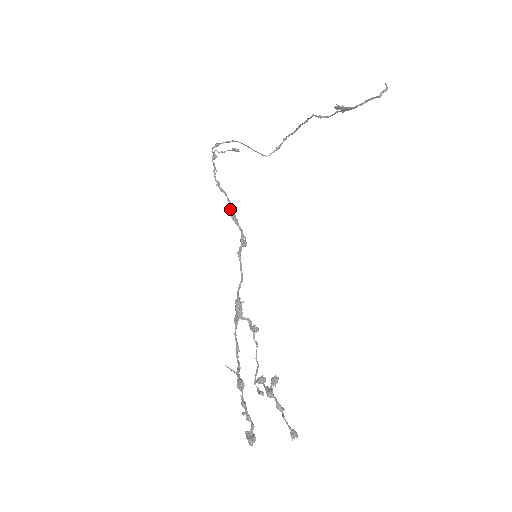
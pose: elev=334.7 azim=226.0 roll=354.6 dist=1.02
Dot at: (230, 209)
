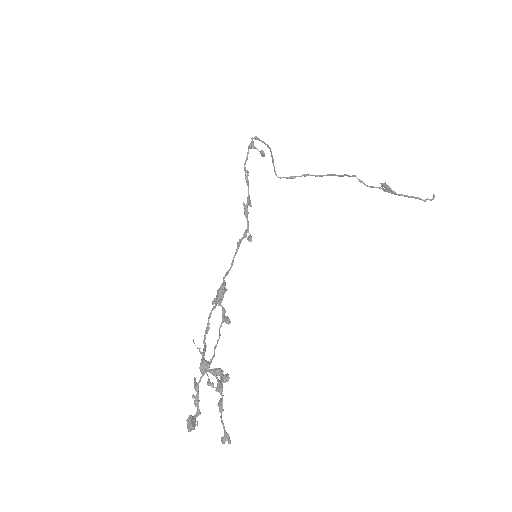
Dot at: (250, 200)
